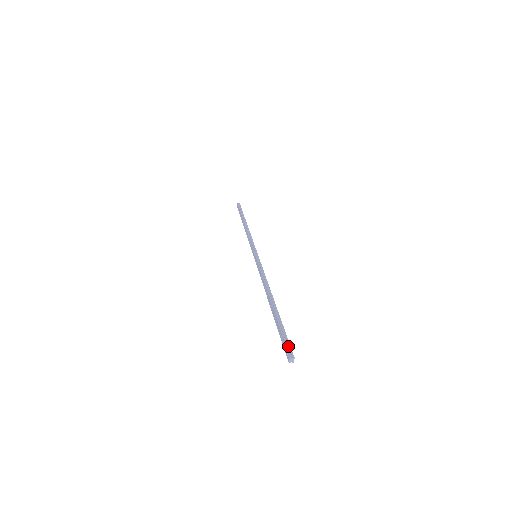
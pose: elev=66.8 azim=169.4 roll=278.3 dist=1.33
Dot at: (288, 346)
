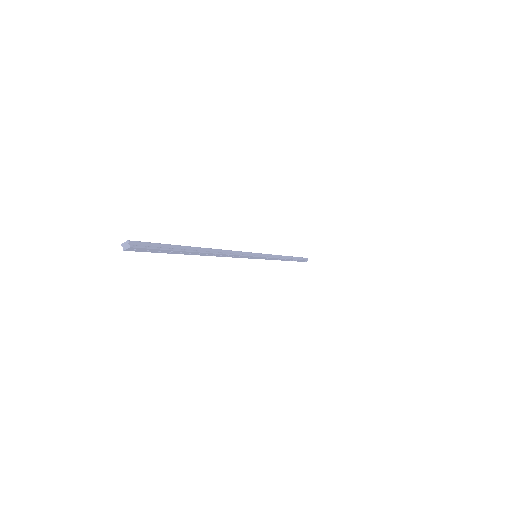
Dot at: (146, 245)
